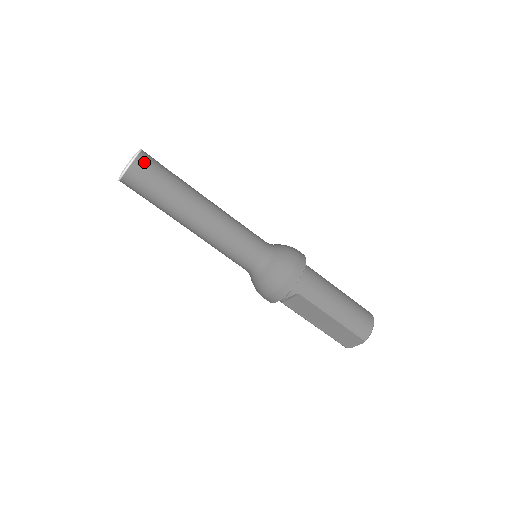
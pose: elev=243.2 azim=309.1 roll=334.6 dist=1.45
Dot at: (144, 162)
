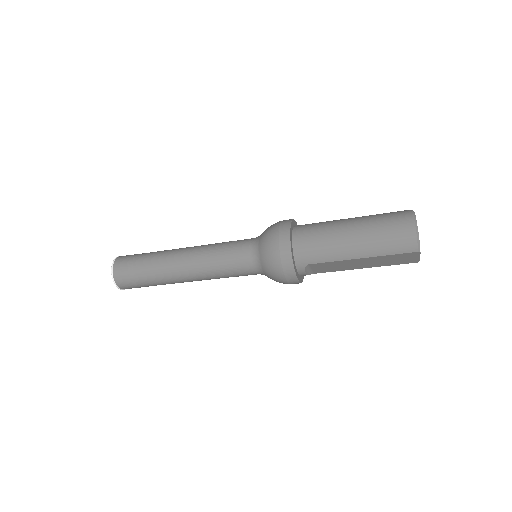
Dot at: (119, 270)
